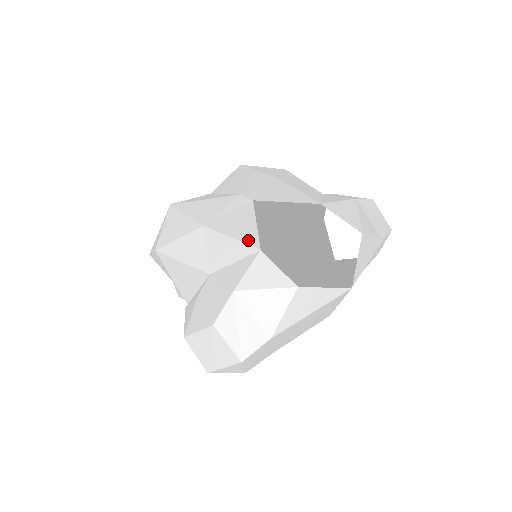
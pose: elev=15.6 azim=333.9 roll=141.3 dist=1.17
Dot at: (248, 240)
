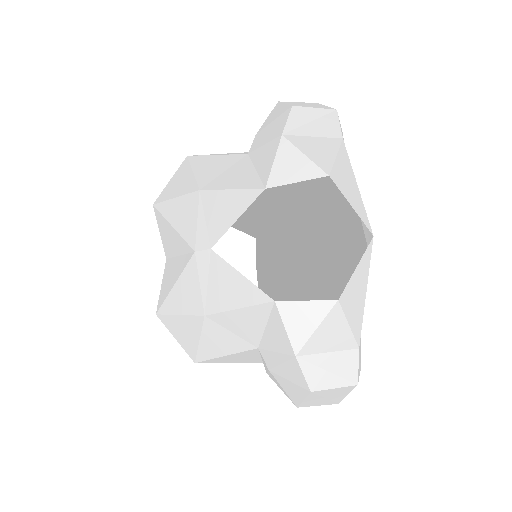
Dot at: (254, 300)
